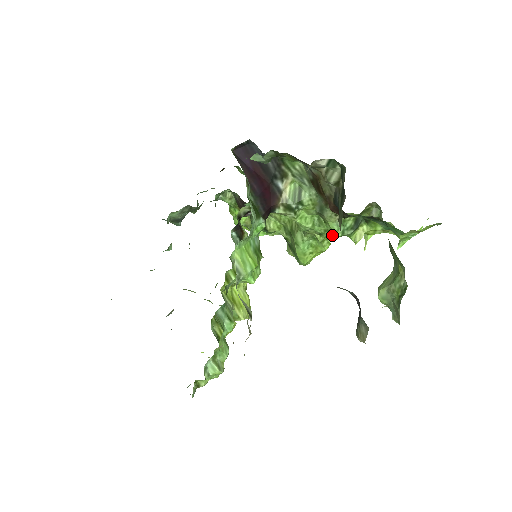
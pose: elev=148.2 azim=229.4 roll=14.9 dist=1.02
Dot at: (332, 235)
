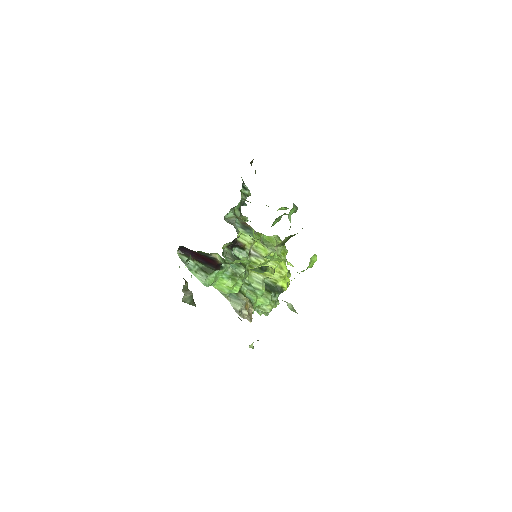
Dot at: (270, 260)
